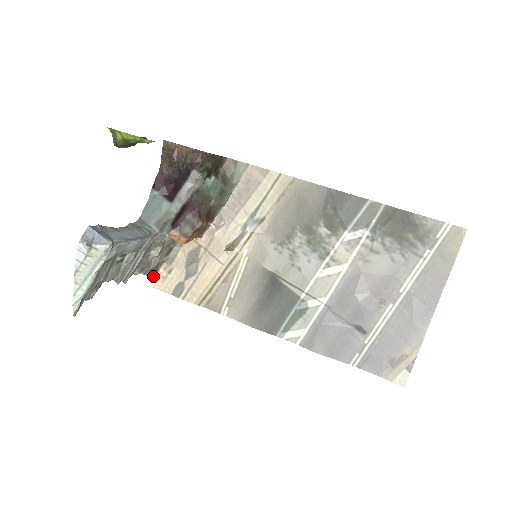
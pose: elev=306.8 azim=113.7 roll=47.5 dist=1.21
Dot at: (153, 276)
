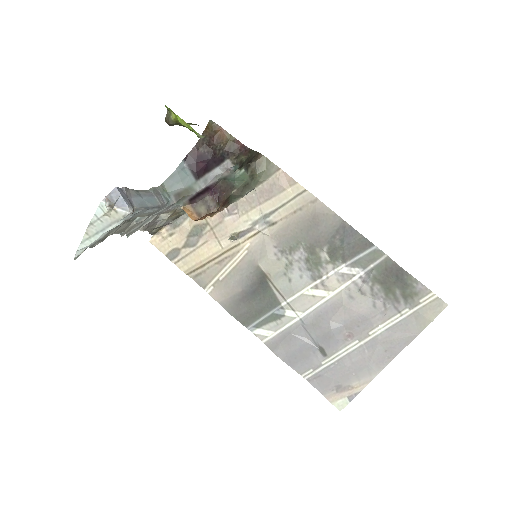
Dot at: (154, 233)
